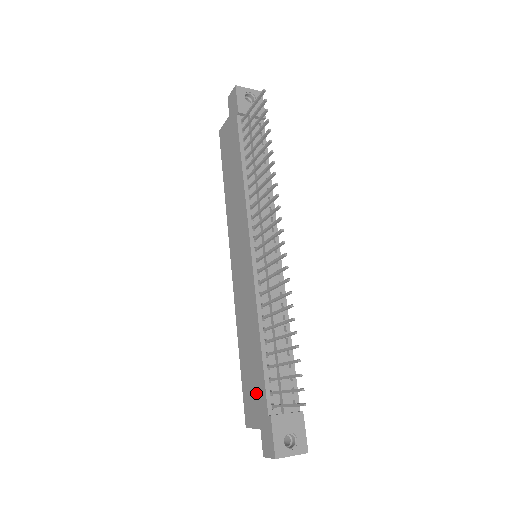
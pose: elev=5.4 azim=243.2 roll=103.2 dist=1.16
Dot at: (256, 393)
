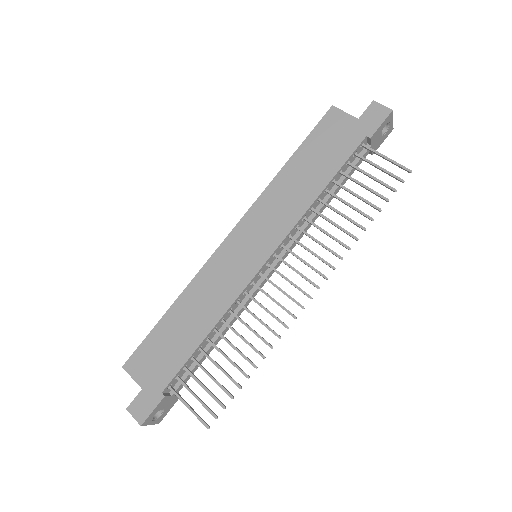
Dot at: (162, 362)
